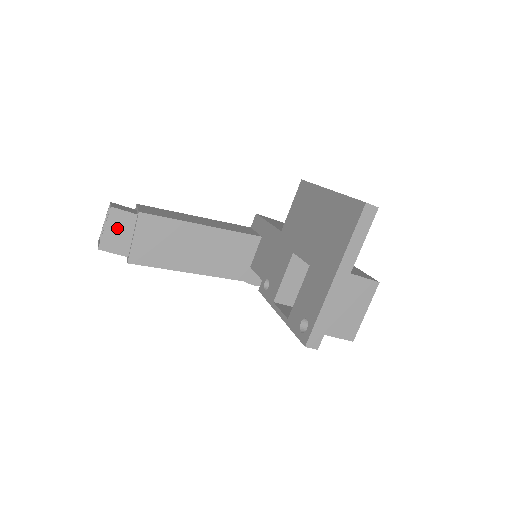
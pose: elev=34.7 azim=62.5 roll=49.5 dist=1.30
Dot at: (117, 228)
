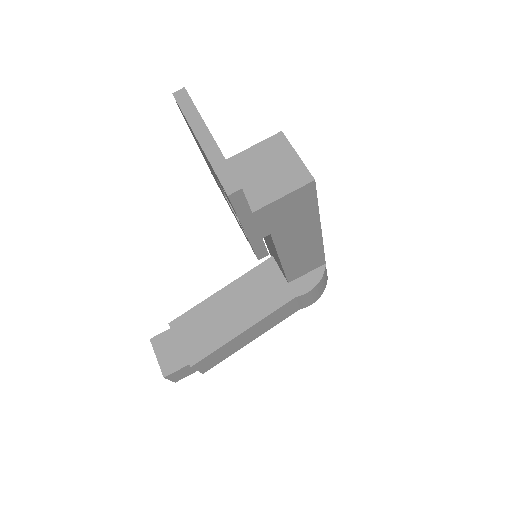
Dot at: (165, 350)
